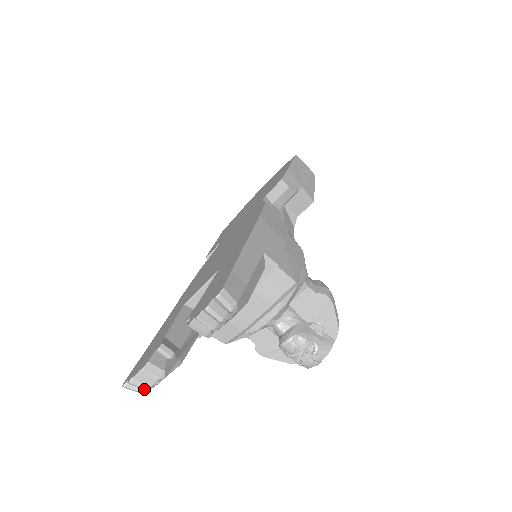
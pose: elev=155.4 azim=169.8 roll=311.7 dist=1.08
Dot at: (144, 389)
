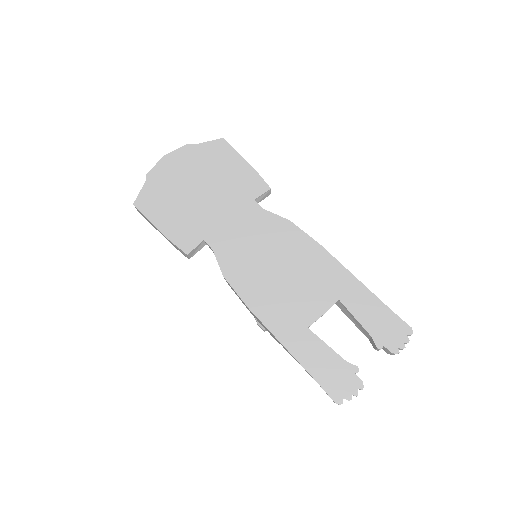
Dot at: occluded
